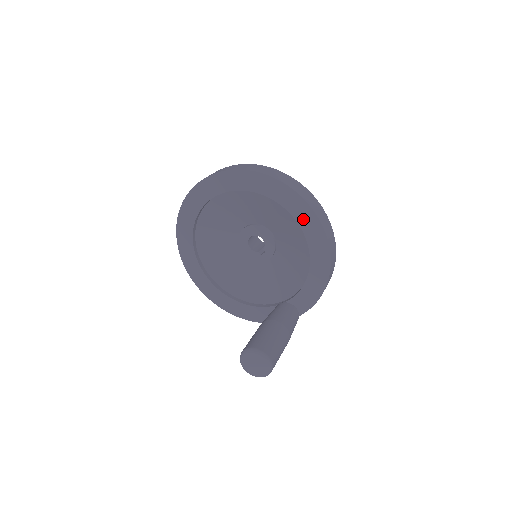
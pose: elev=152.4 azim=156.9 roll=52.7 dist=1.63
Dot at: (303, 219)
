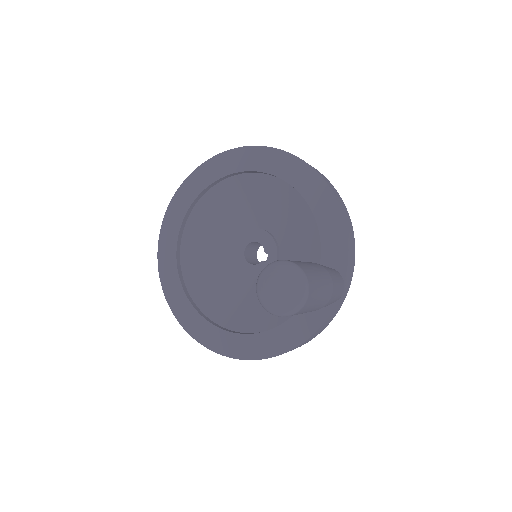
Dot at: (269, 164)
